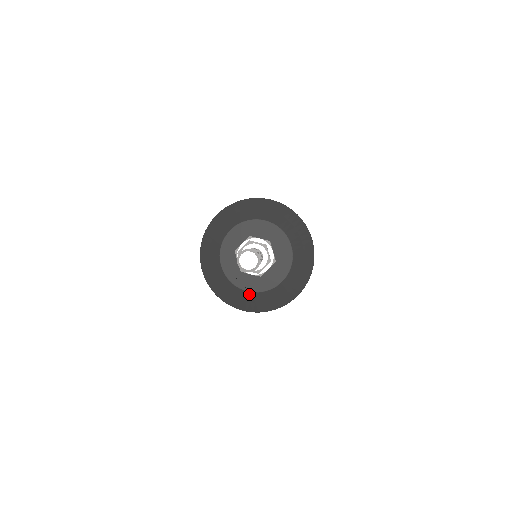
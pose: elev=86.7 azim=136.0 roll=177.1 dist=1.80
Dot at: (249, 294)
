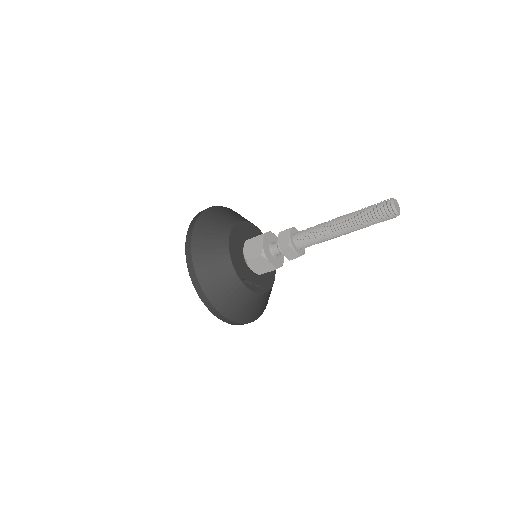
Dot at: (267, 295)
